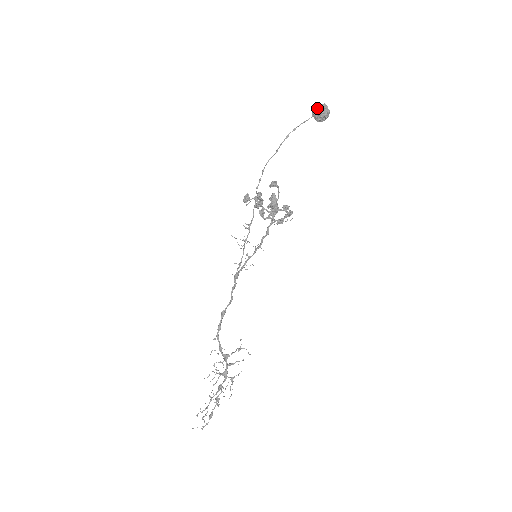
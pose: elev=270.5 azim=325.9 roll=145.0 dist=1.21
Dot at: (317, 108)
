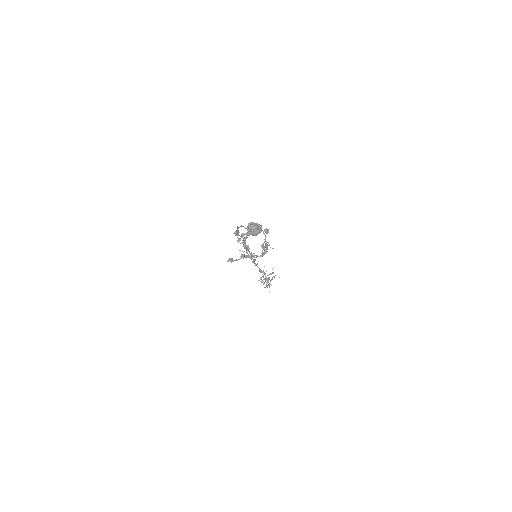
Dot at: (247, 229)
